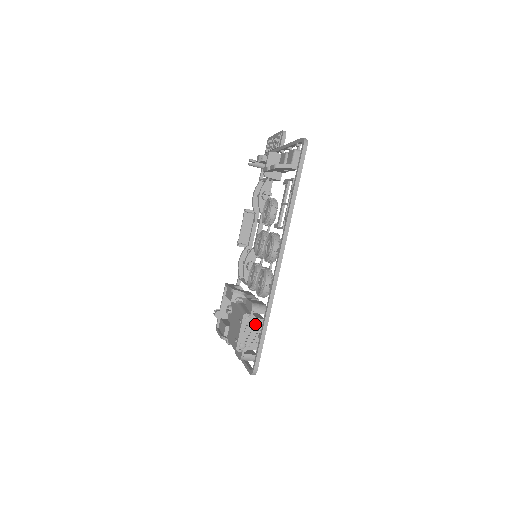
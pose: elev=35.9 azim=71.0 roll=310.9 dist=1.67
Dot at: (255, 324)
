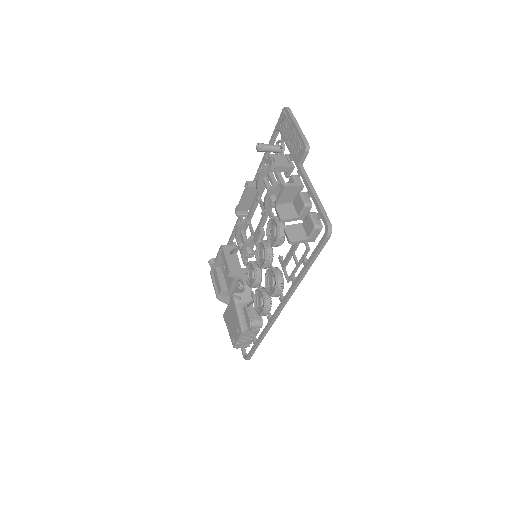
Dot at: (251, 333)
